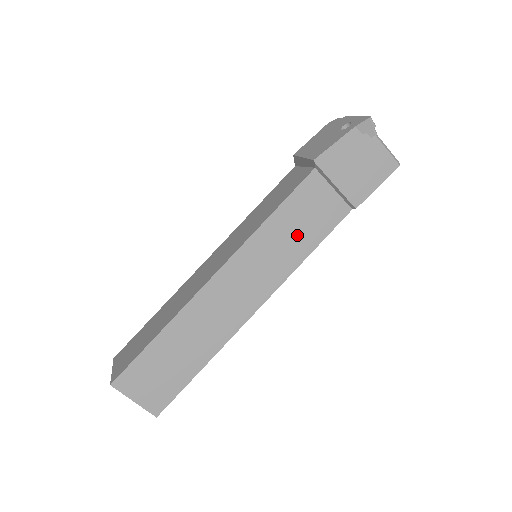
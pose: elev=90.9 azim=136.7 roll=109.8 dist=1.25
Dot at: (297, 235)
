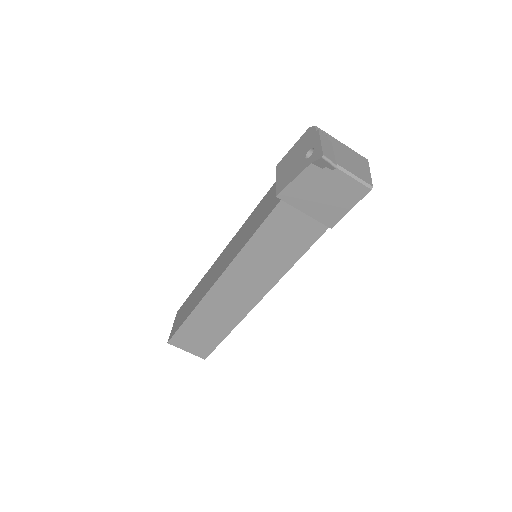
Dot at: (279, 251)
